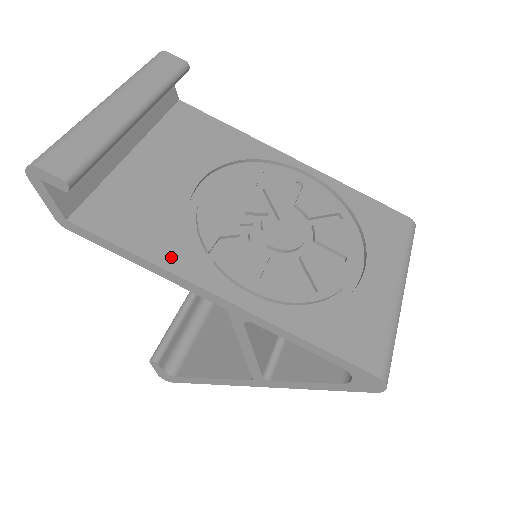
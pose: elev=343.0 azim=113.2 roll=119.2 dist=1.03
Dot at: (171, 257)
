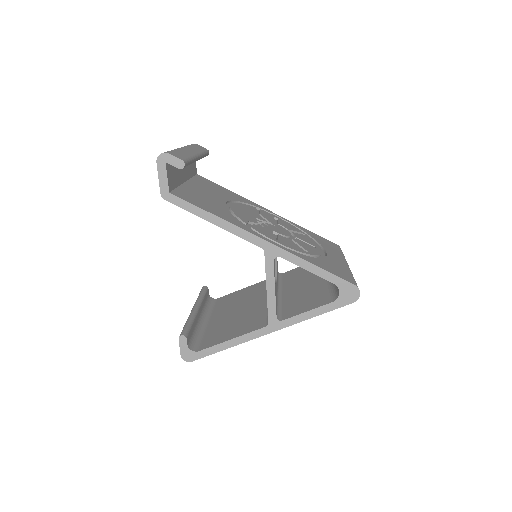
Dot at: (229, 219)
